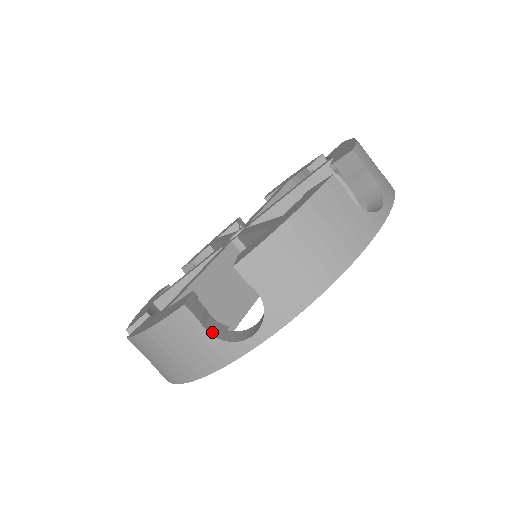
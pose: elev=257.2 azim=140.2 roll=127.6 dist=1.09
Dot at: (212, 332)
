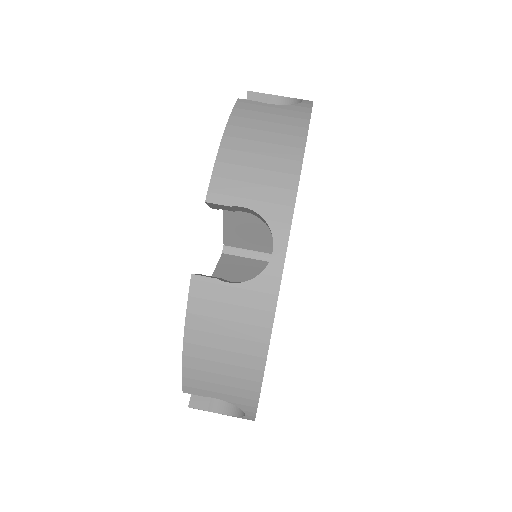
Dot at: occluded
